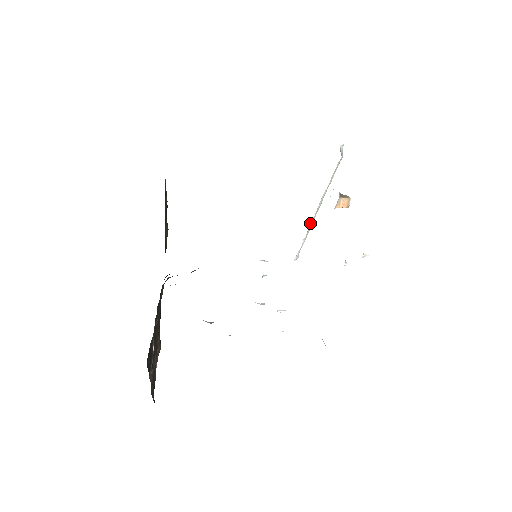
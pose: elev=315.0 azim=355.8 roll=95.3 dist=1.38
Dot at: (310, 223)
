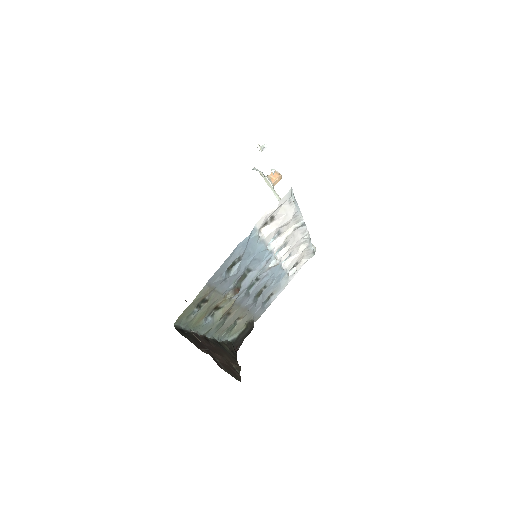
Dot at: occluded
